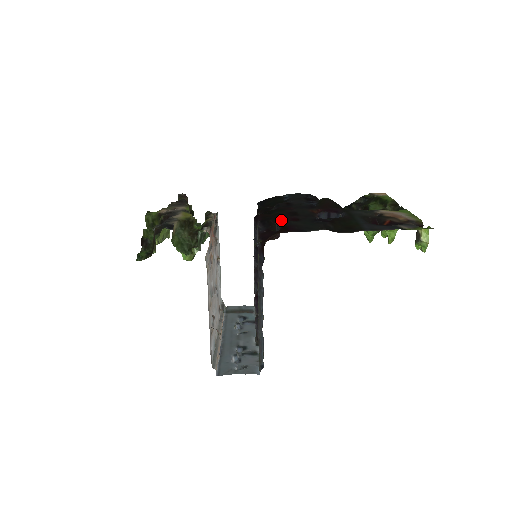
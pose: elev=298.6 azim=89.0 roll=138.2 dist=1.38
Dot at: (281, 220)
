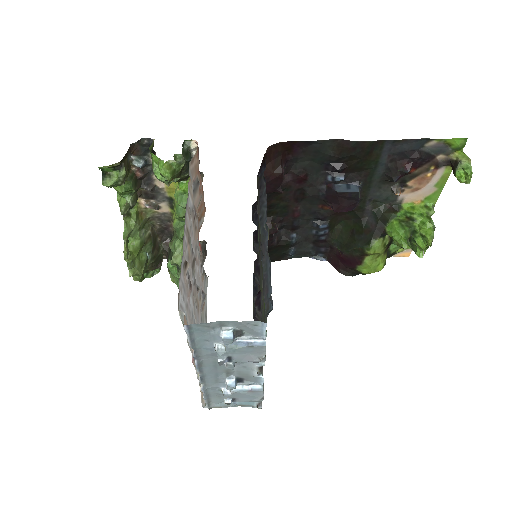
Dot at: (285, 175)
